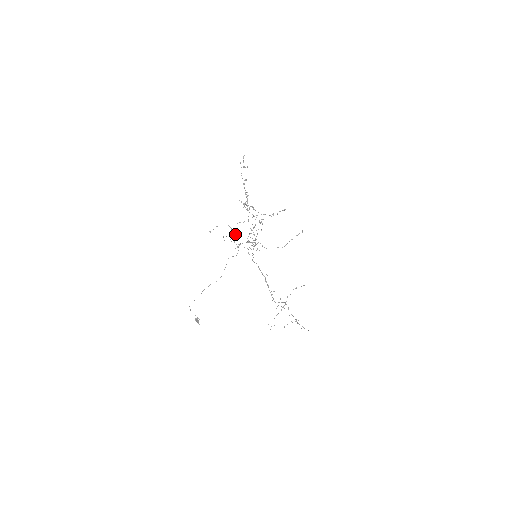
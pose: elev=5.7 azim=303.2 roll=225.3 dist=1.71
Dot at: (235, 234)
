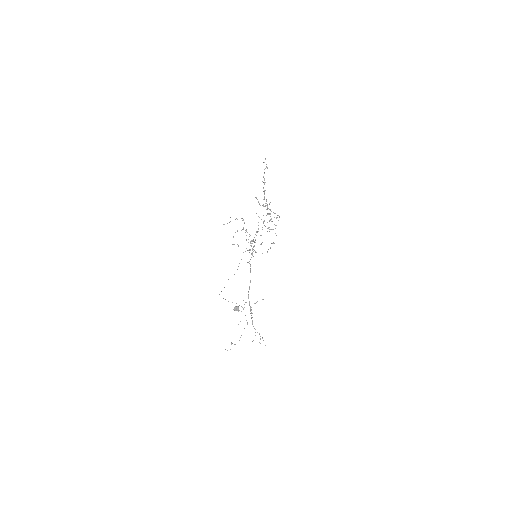
Dot at: (246, 230)
